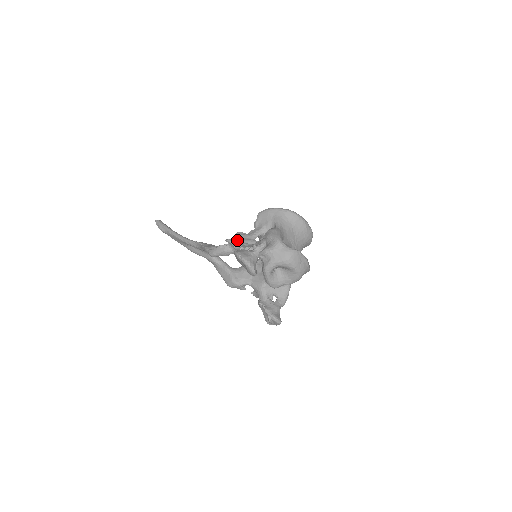
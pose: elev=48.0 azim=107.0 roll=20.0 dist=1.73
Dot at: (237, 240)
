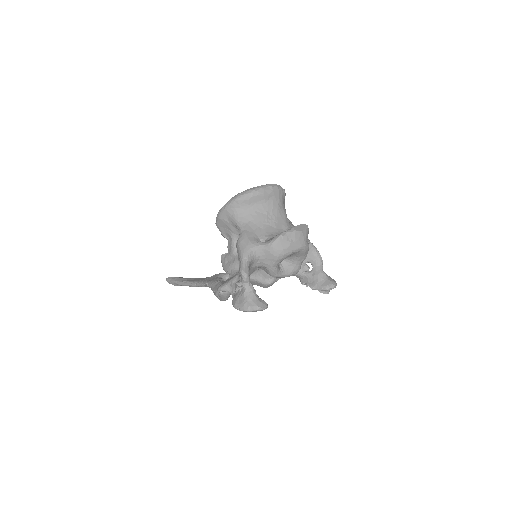
Dot at: (226, 270)
